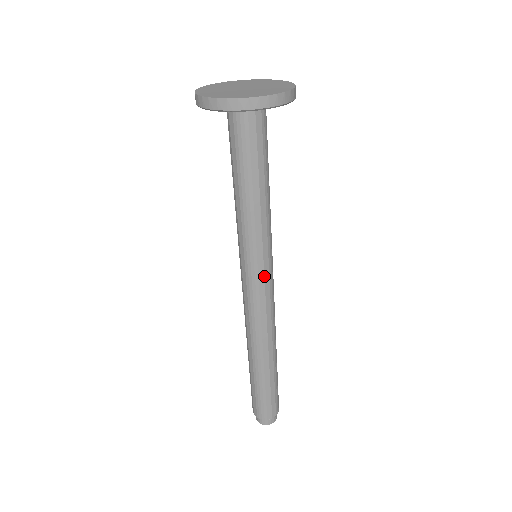
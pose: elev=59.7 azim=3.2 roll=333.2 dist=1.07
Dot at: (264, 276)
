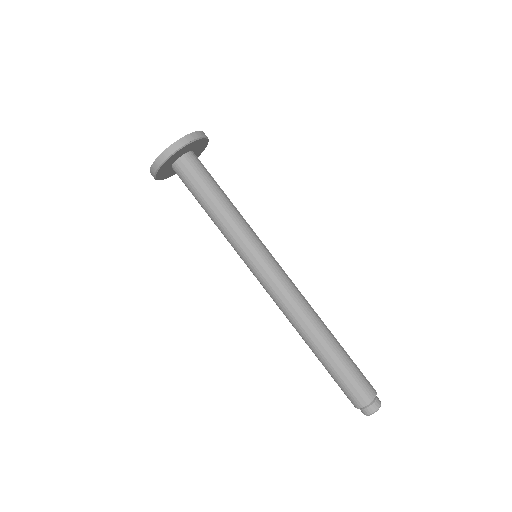
Dot at: (262, 267)
